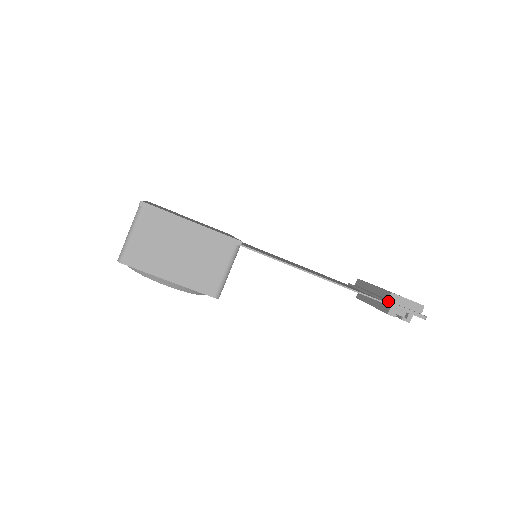
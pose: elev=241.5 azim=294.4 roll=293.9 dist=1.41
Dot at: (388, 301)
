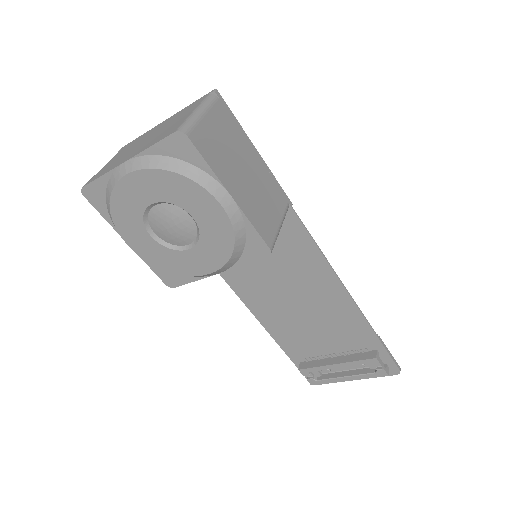
Dot at: (381, 339)
